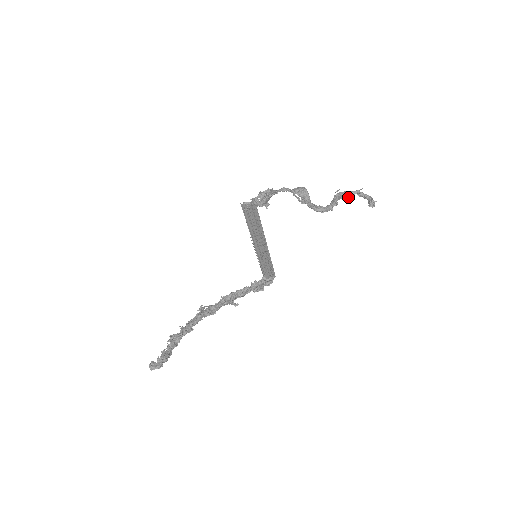
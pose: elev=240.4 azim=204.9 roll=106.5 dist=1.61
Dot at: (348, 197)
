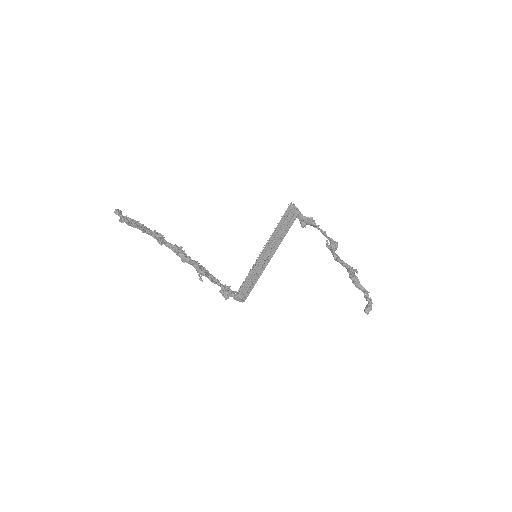
Dot at: (357, 287)
